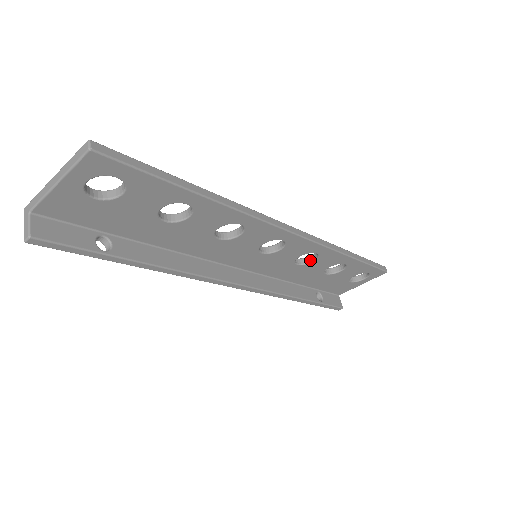
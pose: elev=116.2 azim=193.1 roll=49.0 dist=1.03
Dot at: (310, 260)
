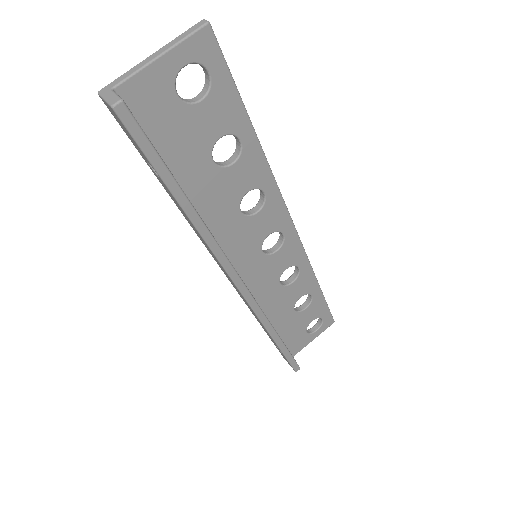
Dot at: (289, 282)
